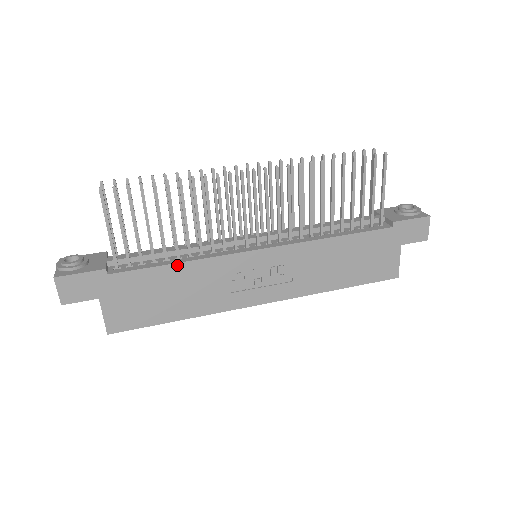
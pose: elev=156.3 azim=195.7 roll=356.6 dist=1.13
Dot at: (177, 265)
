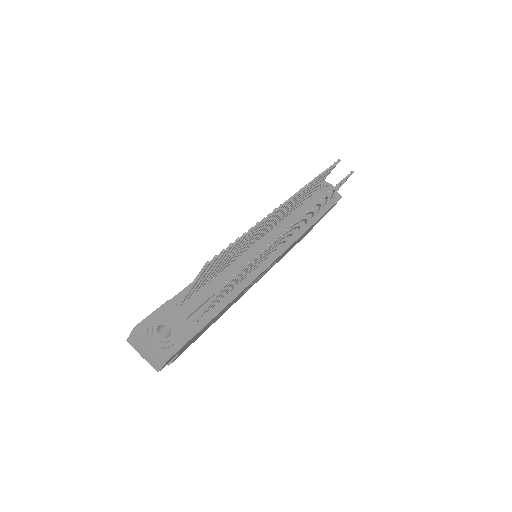
Dot at: occluded
